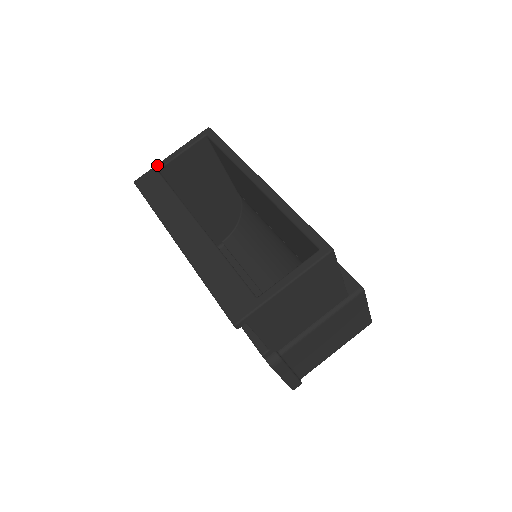
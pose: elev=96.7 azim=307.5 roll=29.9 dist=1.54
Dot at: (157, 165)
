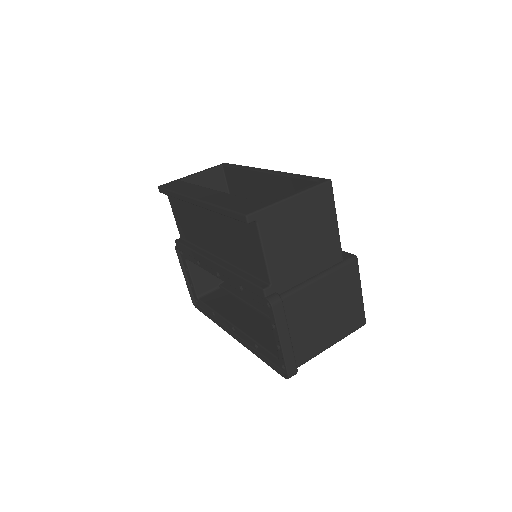
Dot at: (180, 178)
